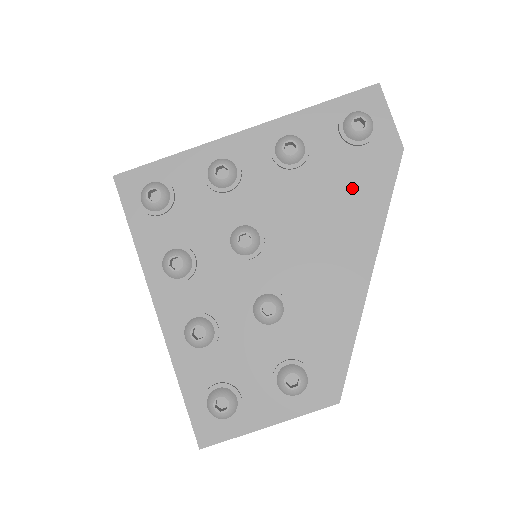
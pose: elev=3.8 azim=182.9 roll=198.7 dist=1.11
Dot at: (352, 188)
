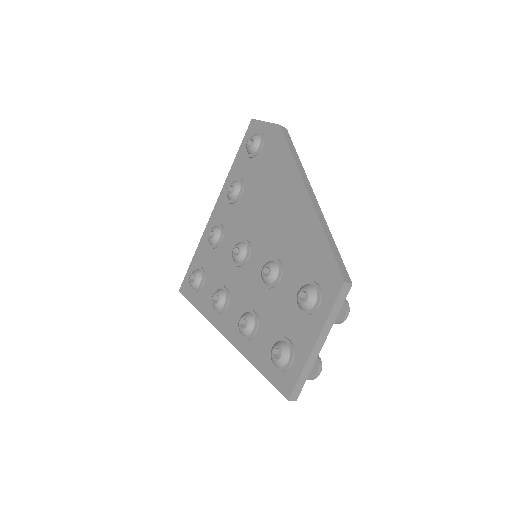
Dot at: (270, 170)
